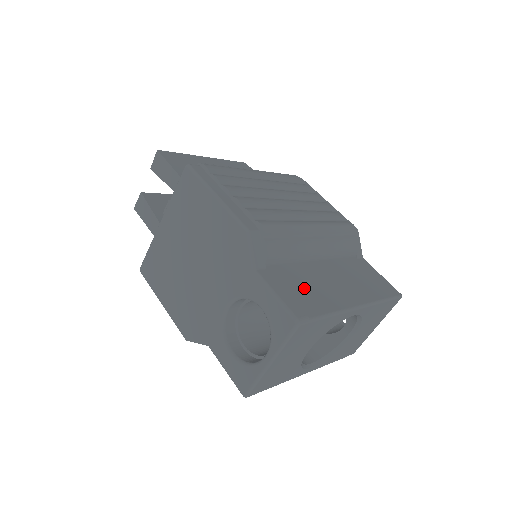
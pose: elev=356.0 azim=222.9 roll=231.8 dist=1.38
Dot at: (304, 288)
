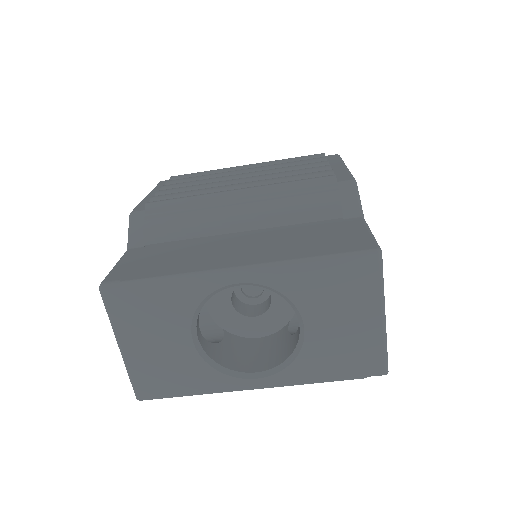
Dot at: (167, 257)
